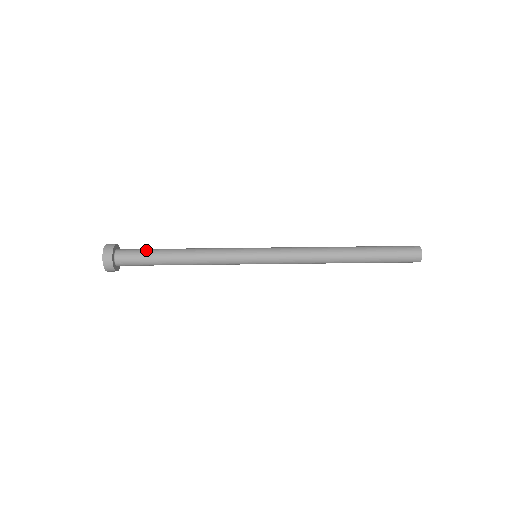
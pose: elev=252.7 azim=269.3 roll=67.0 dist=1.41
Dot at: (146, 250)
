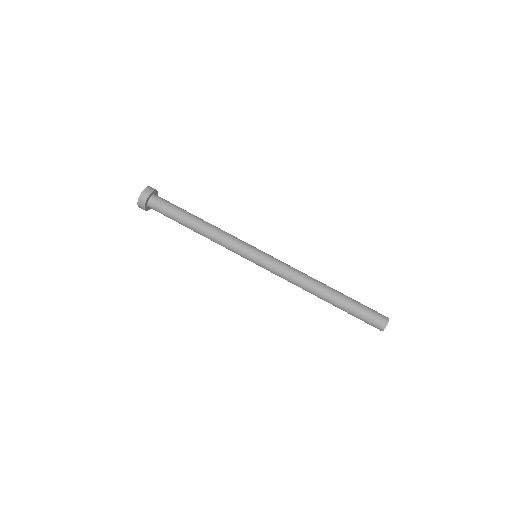
Dot at: occluded
